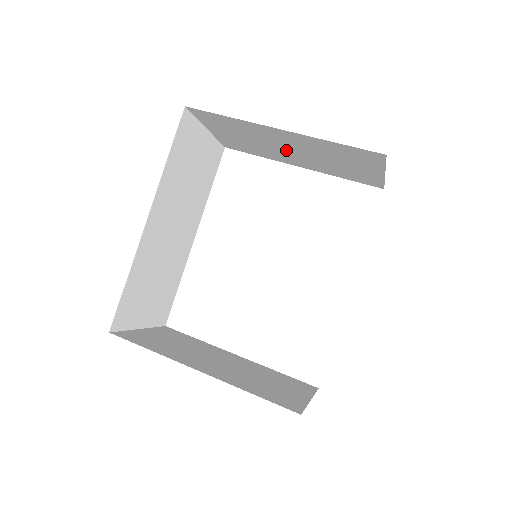
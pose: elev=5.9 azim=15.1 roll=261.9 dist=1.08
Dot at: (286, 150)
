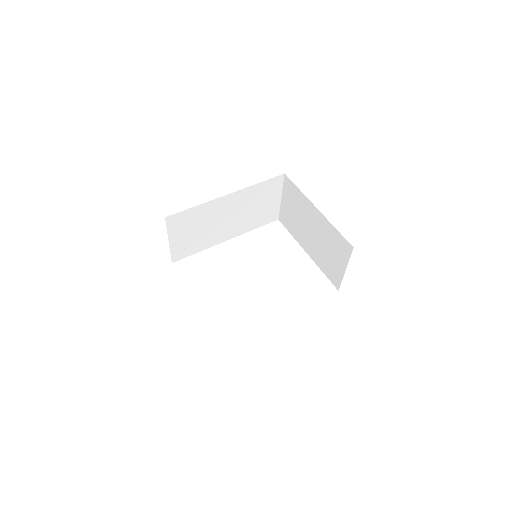
Dot at: (309, 231)
